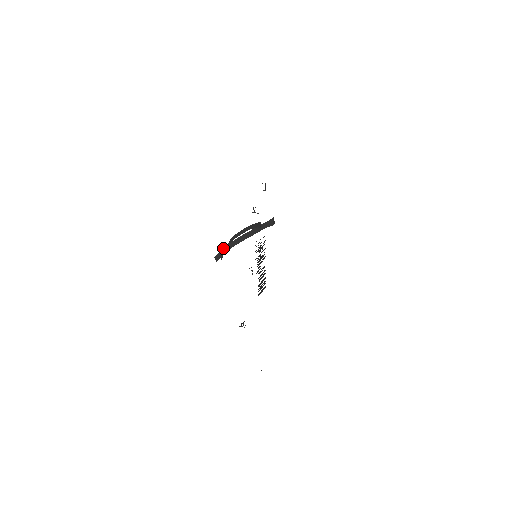
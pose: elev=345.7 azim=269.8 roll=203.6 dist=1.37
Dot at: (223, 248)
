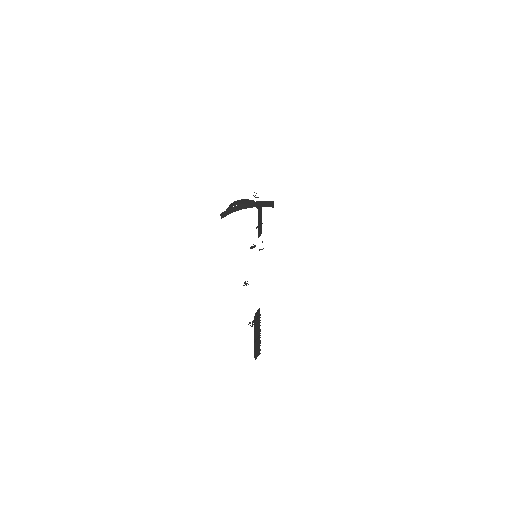
Dot at: (227, 209)
